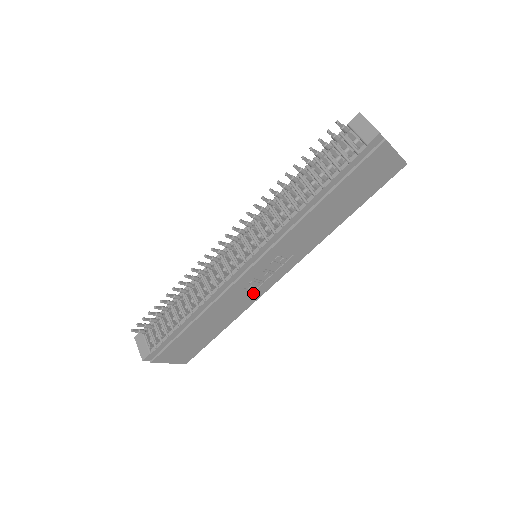
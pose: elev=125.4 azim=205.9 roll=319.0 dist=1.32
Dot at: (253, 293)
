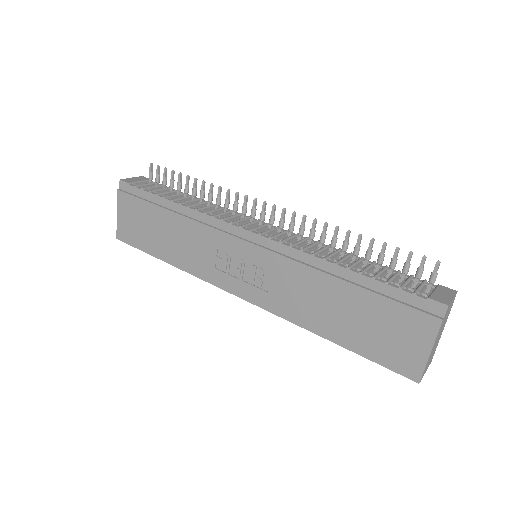
Dot at: (212, 268)
